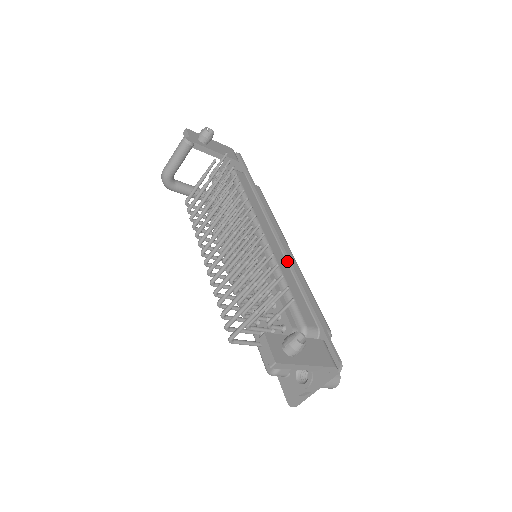
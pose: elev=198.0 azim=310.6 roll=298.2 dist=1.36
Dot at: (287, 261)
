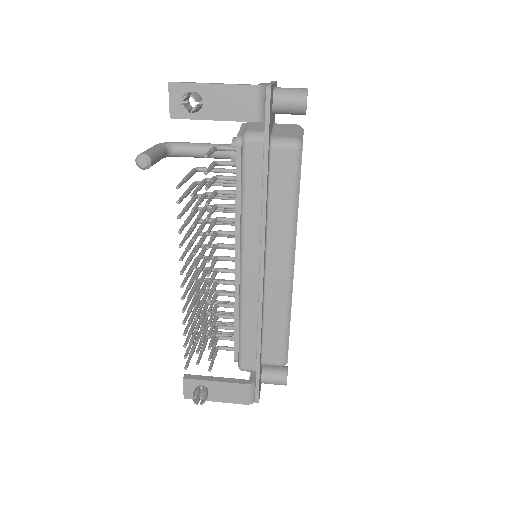
Dot at: (258, 300)
